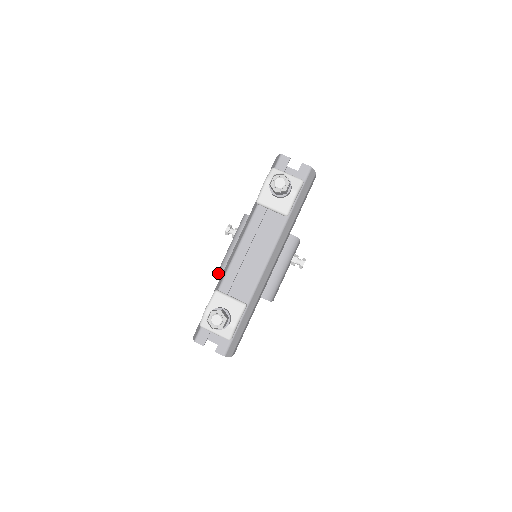
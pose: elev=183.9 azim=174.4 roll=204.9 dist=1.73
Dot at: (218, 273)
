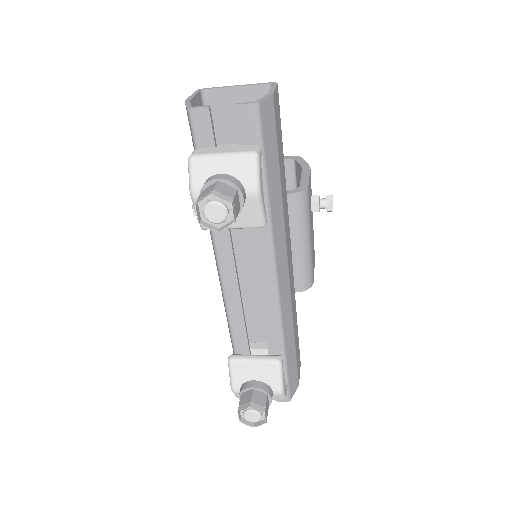
Dot at: occluded
